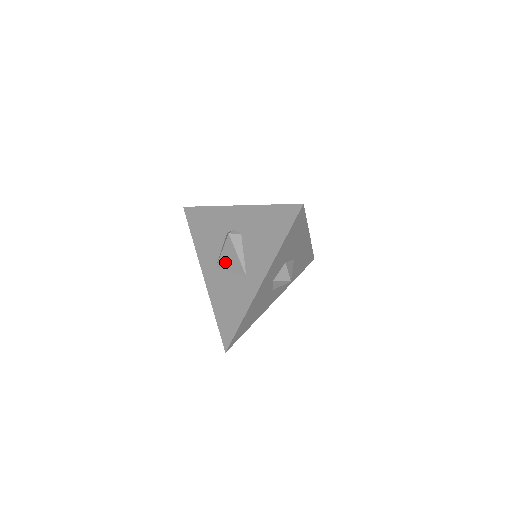
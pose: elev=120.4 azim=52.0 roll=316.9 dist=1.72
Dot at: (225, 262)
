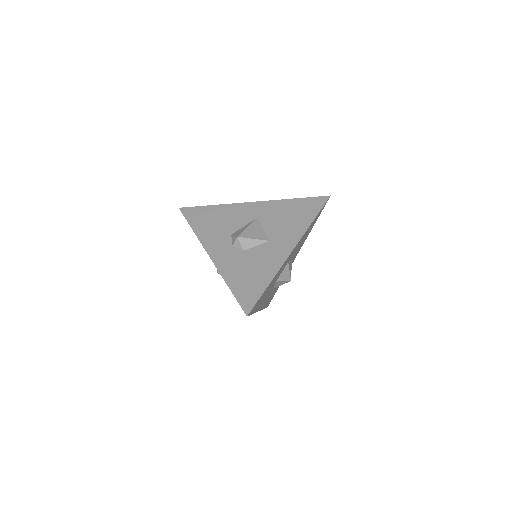
Dot at: occluded
